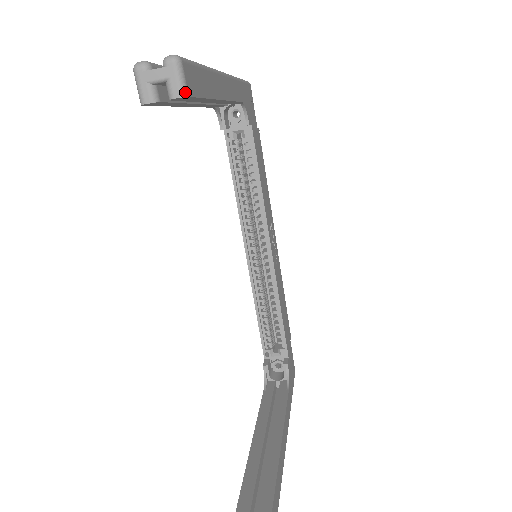
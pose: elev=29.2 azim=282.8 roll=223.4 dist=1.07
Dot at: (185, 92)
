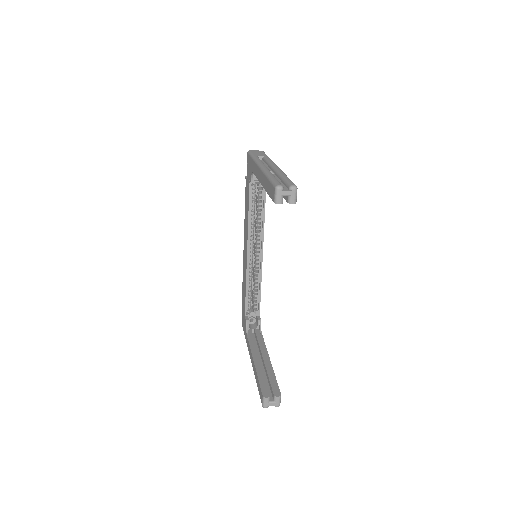
Dot at: (296, 201)
